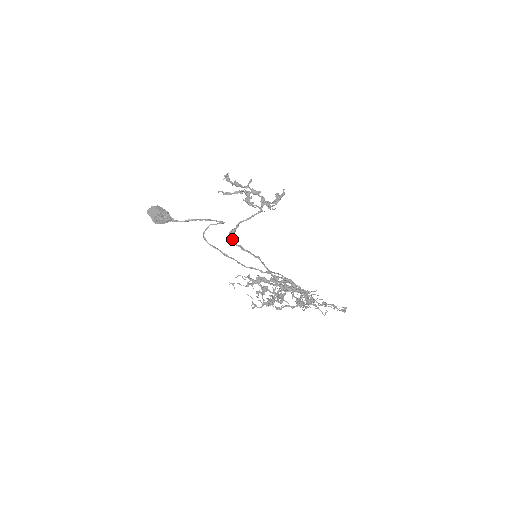
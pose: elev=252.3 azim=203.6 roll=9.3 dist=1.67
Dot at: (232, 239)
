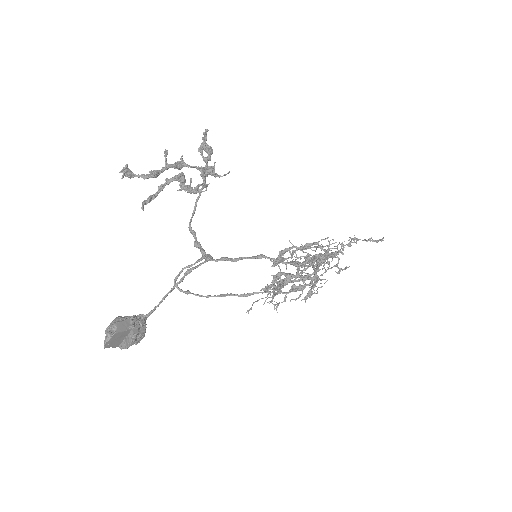
Dot at: occluded
